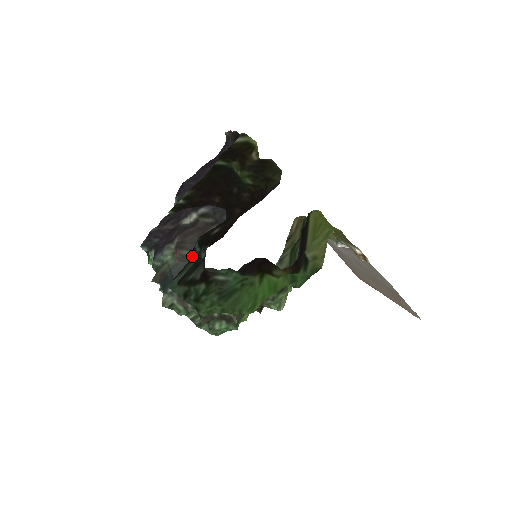
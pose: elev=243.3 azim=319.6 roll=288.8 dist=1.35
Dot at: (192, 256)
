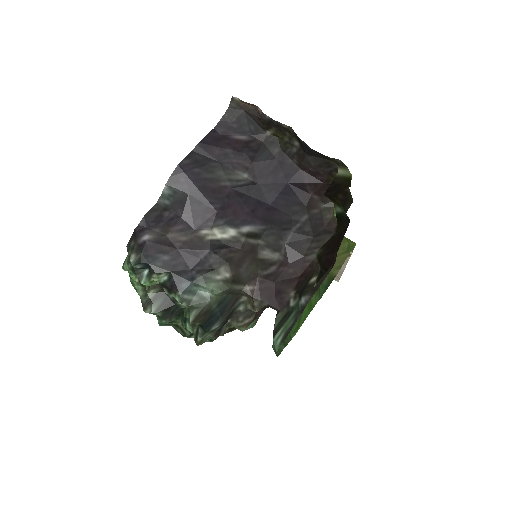
Dot at: (255, 293)
